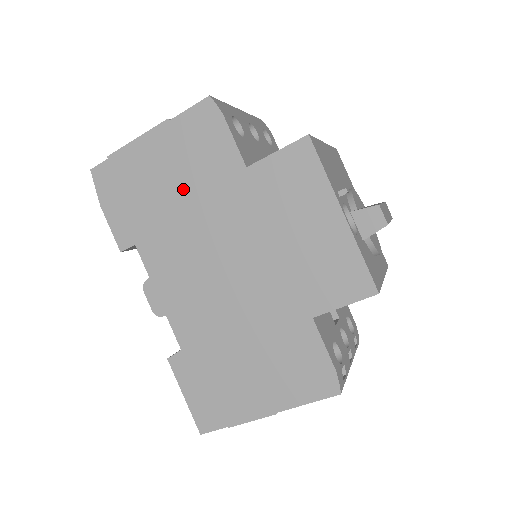
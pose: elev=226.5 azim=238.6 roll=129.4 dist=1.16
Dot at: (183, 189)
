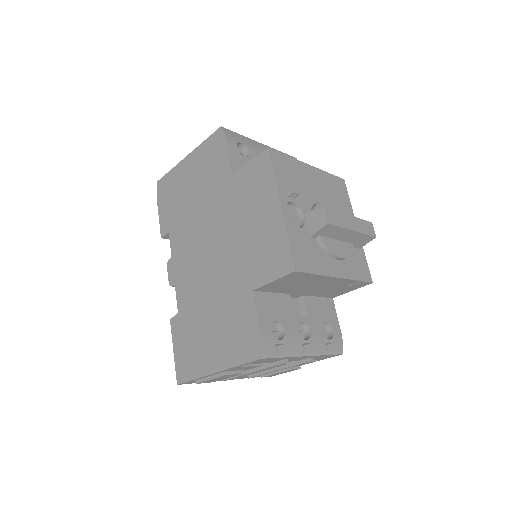
Dot at: (198, 192)
